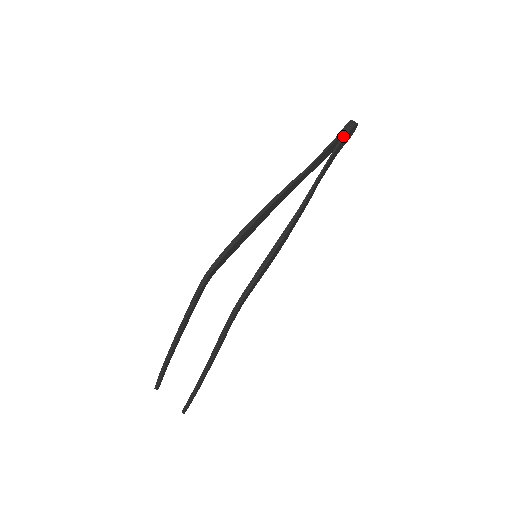
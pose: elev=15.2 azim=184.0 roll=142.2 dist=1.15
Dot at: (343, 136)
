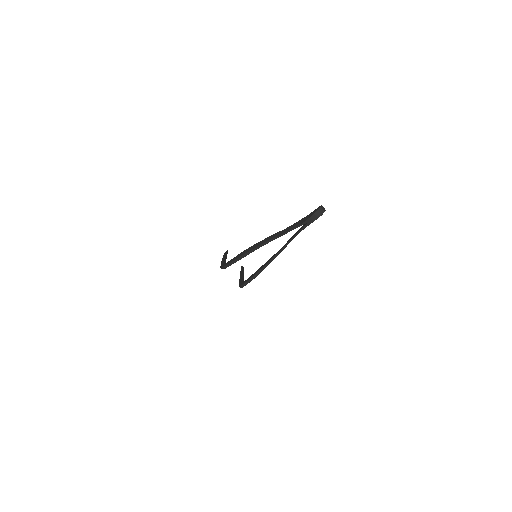
Dot at: (307, 225)
